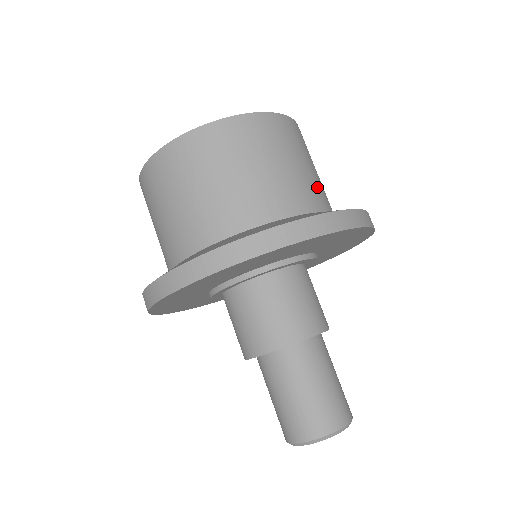
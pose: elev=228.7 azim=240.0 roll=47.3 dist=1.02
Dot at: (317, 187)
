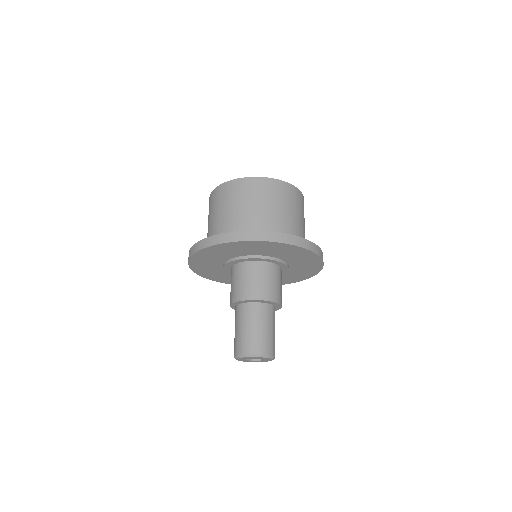
Dot at: occluded
